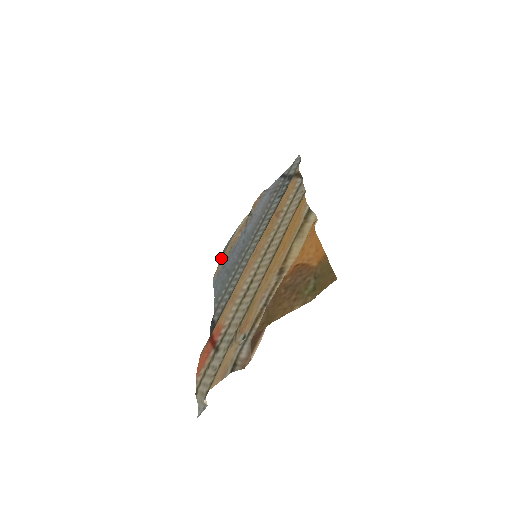
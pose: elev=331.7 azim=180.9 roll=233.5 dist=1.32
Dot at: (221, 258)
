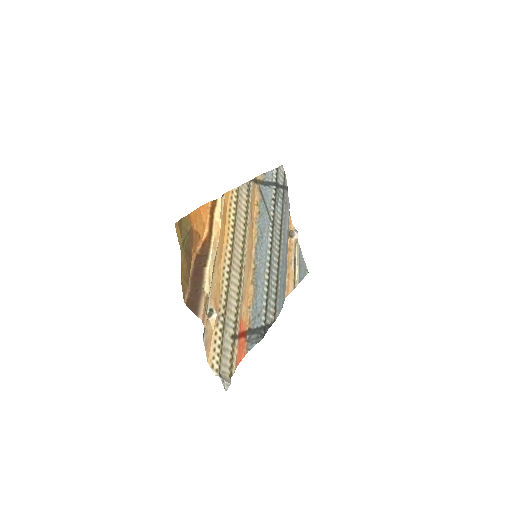
Dot at: (298, 281)
